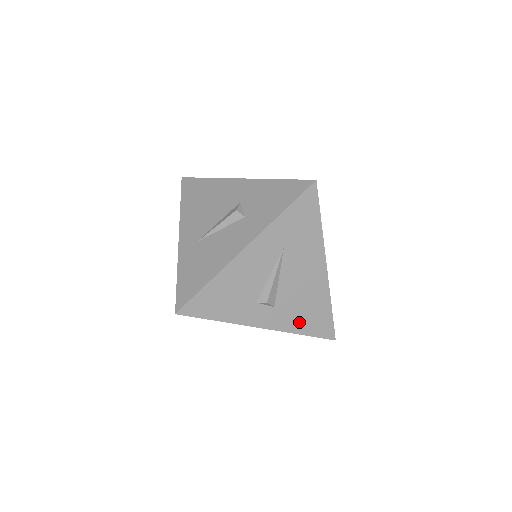
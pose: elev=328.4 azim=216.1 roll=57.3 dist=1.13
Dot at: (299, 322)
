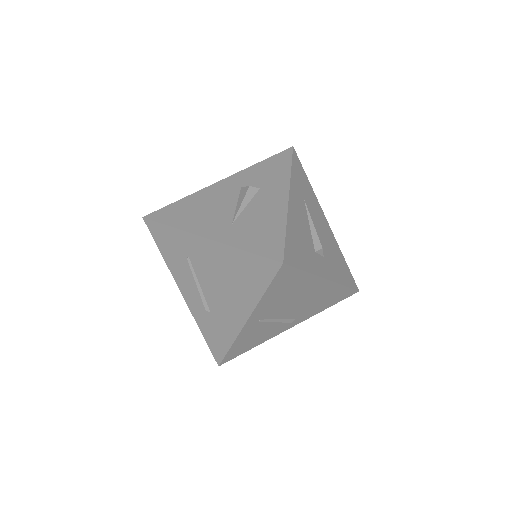
Dot at: (339, 273)
